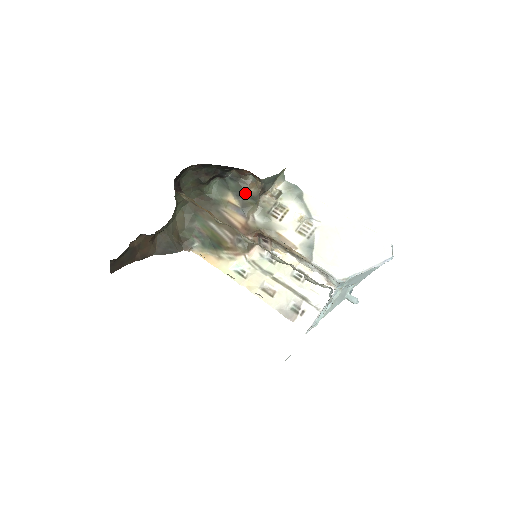
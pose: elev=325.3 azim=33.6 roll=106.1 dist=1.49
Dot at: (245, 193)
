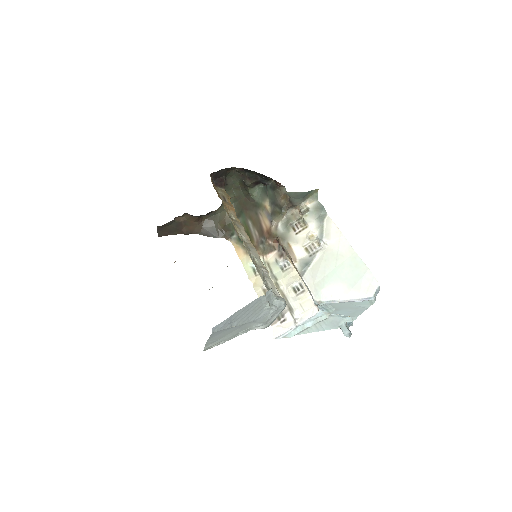
Dot at: (277, 202)
